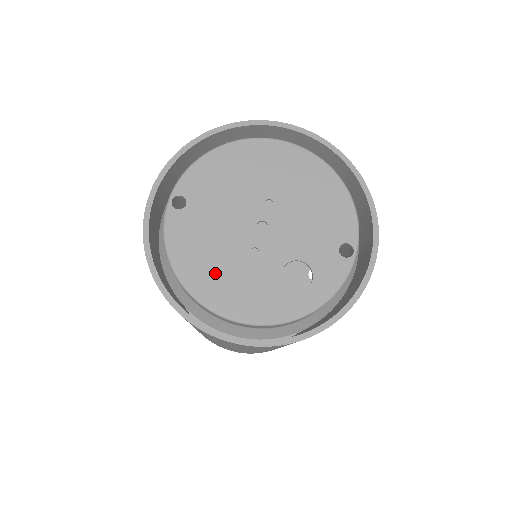
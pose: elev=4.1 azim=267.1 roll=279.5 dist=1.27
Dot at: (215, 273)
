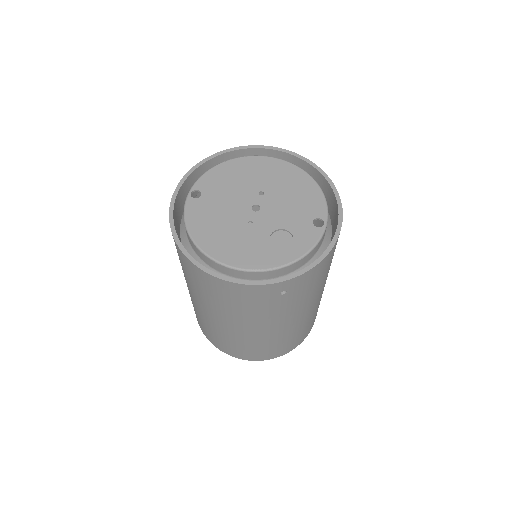
Dot at: (220, 237)
